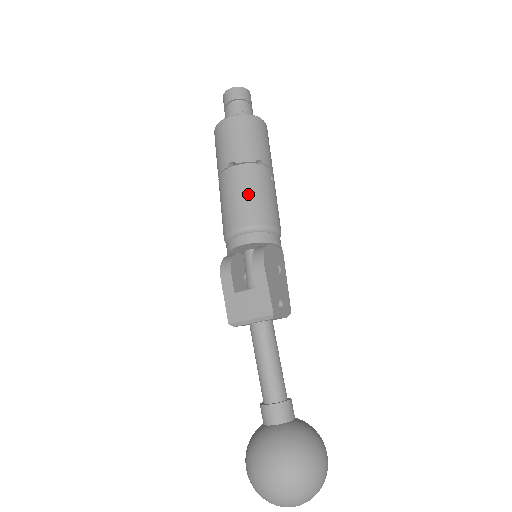
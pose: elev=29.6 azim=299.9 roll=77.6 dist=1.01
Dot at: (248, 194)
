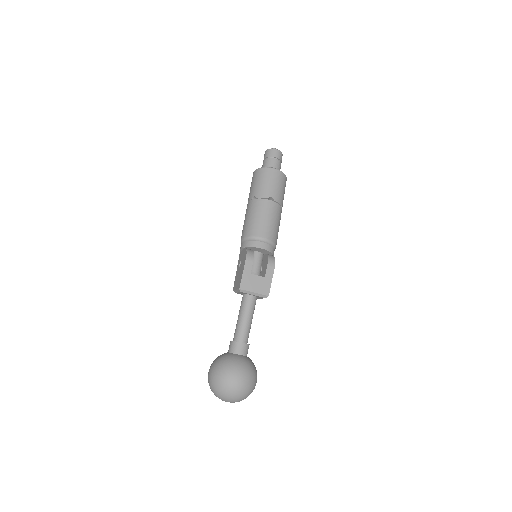
Dot at: (275, 222)
